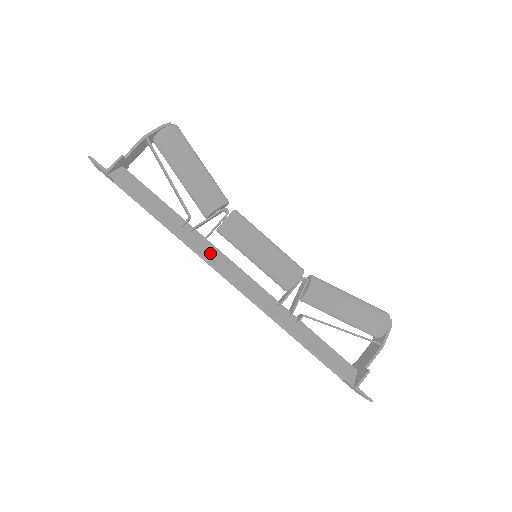
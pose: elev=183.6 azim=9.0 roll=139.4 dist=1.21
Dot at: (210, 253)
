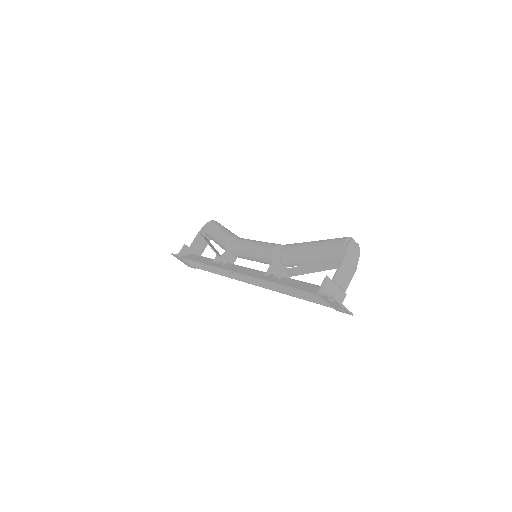
Dot at: (226, 266)
